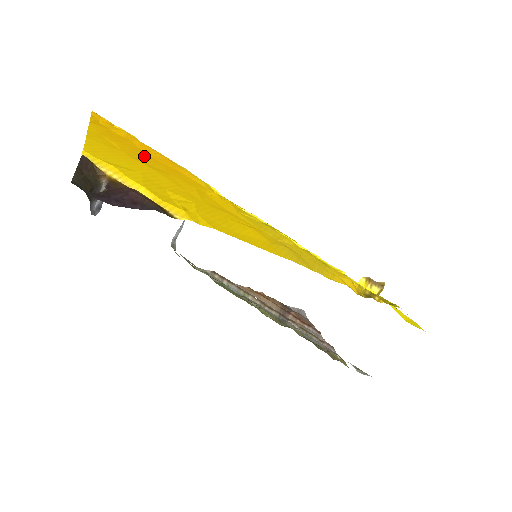
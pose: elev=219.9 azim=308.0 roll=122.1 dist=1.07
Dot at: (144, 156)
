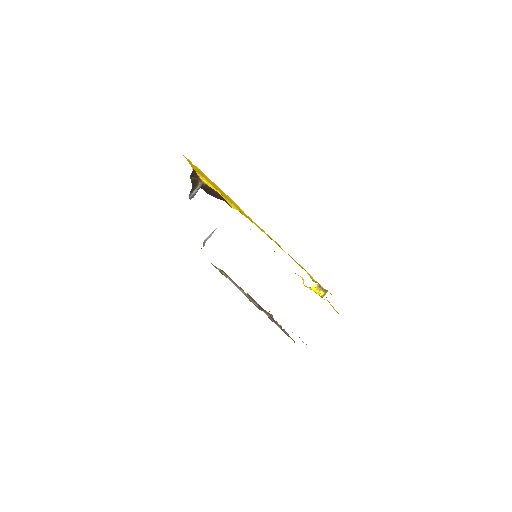
Dot at: (211, 182)
